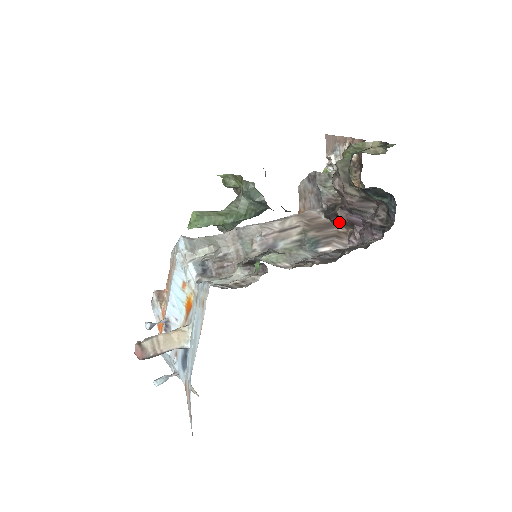
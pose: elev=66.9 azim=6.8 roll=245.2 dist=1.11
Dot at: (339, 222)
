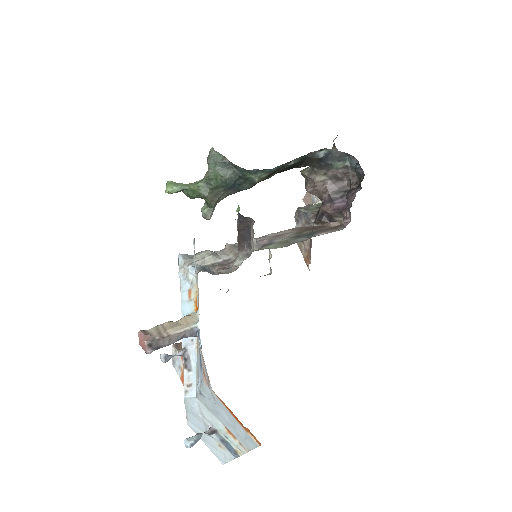
Dot at: (329, 219)
